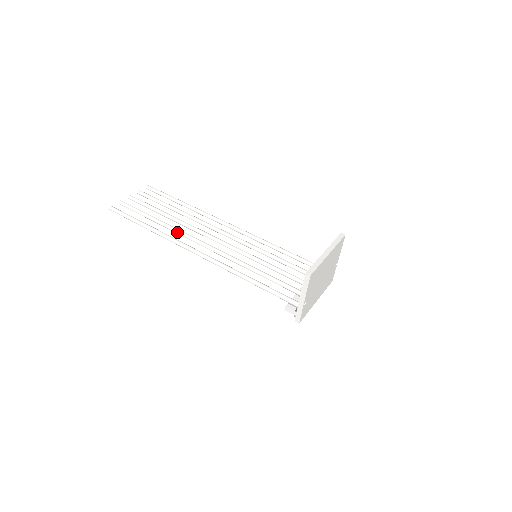
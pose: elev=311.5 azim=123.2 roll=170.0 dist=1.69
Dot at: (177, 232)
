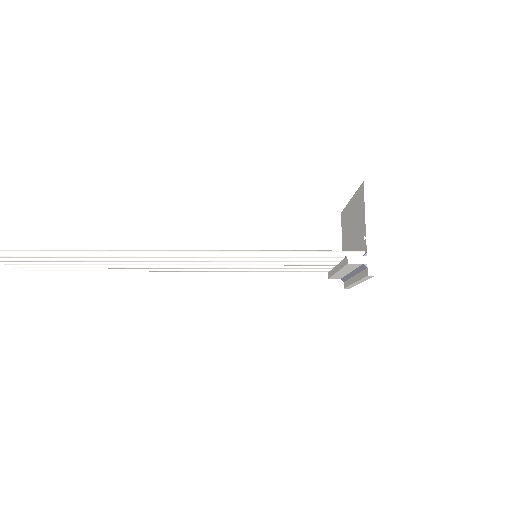
Dot at: occluded
